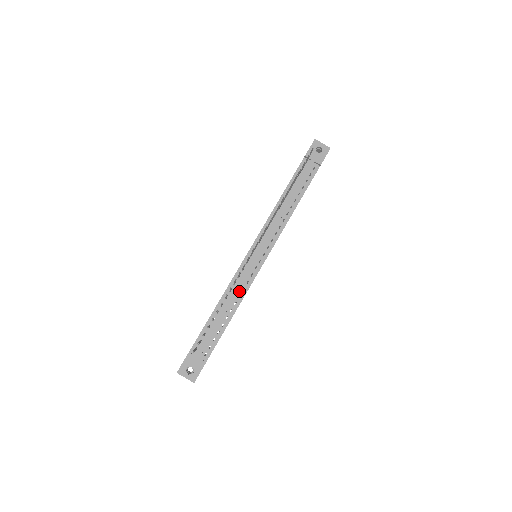
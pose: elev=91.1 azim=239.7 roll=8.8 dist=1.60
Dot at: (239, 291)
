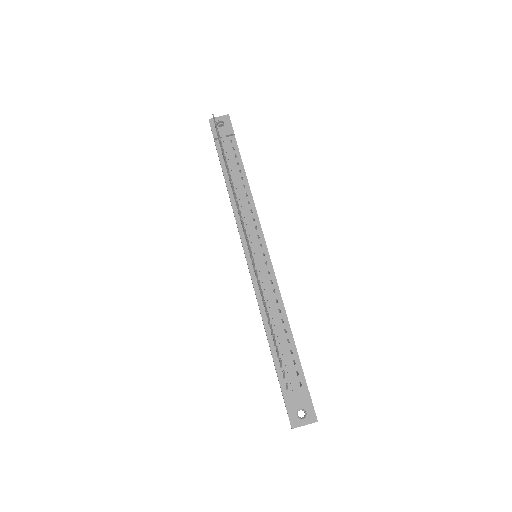
Dot at: (272, 297)
